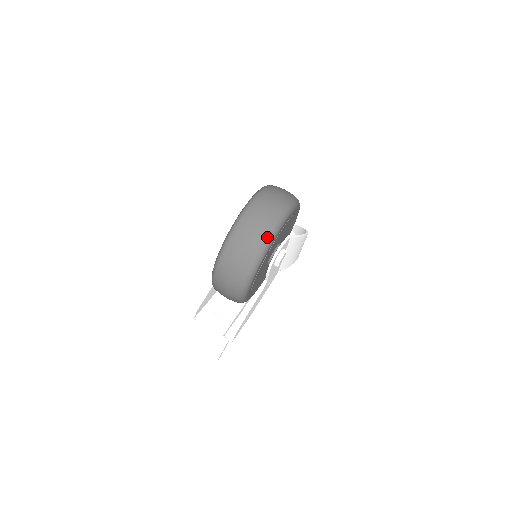
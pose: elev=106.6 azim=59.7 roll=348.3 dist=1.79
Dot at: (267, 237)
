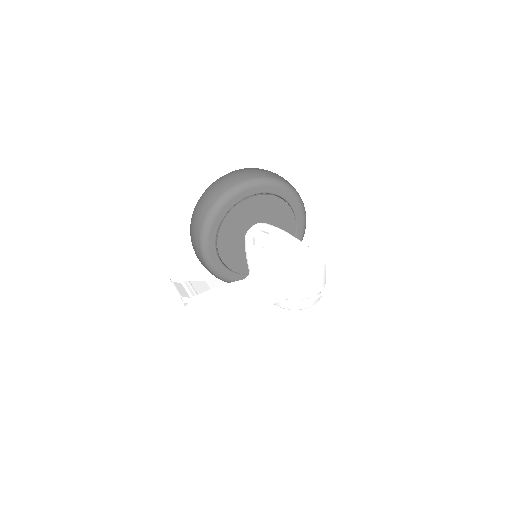
Dot at: (236, 185)
